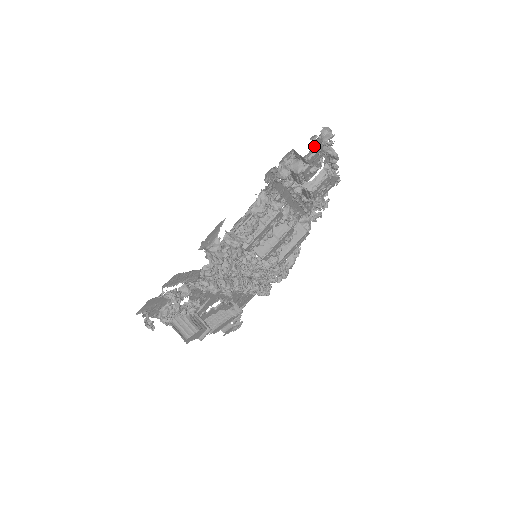
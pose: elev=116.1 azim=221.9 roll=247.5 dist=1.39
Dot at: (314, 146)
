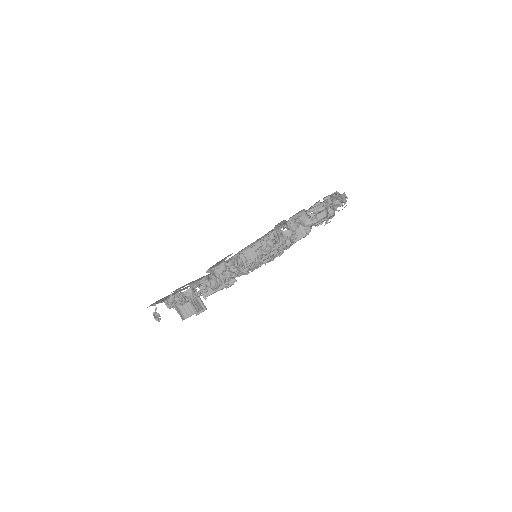
Dot at: (326, 200)
